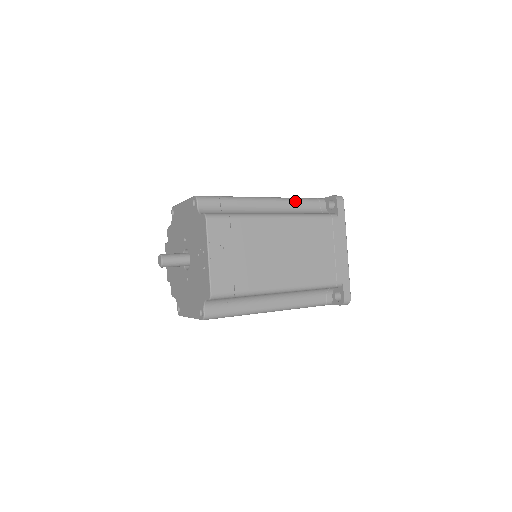
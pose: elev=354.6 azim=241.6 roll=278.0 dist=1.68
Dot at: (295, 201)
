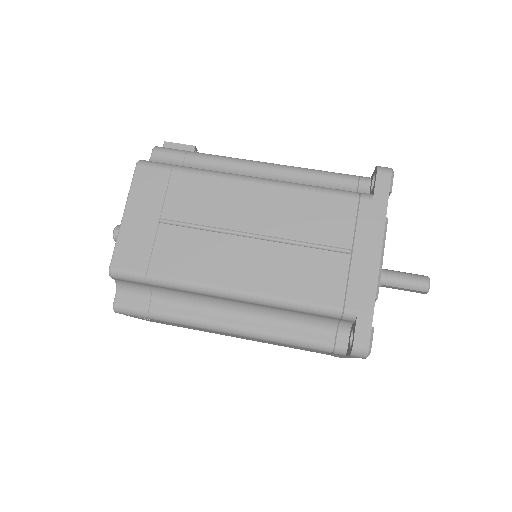
Dot at: (287, 309)
